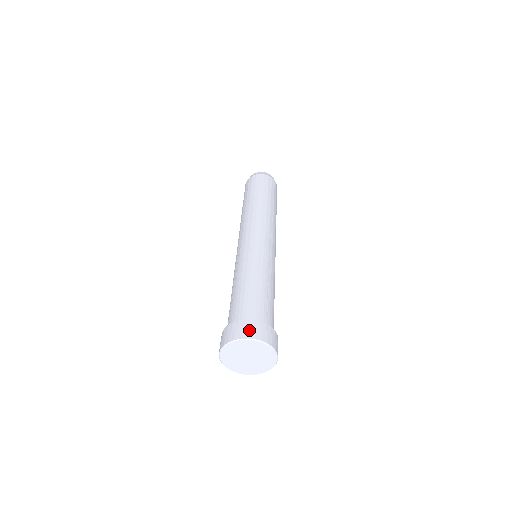
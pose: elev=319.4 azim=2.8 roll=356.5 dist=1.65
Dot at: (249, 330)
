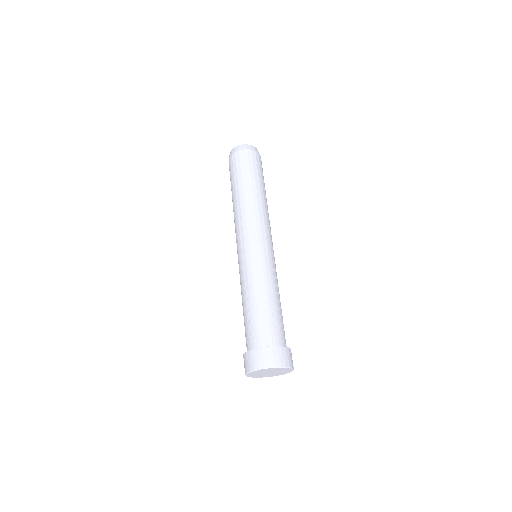
Dot at: (275, 358)
